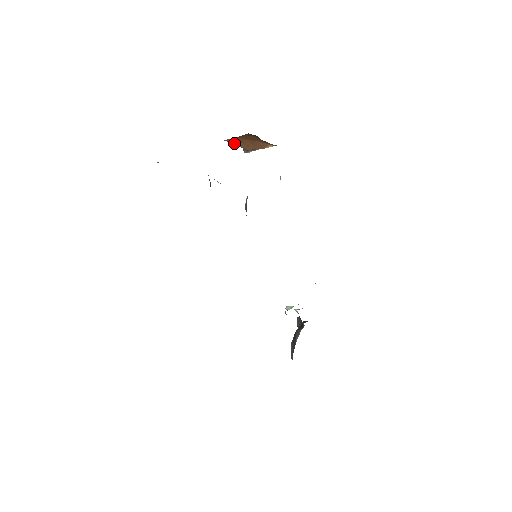
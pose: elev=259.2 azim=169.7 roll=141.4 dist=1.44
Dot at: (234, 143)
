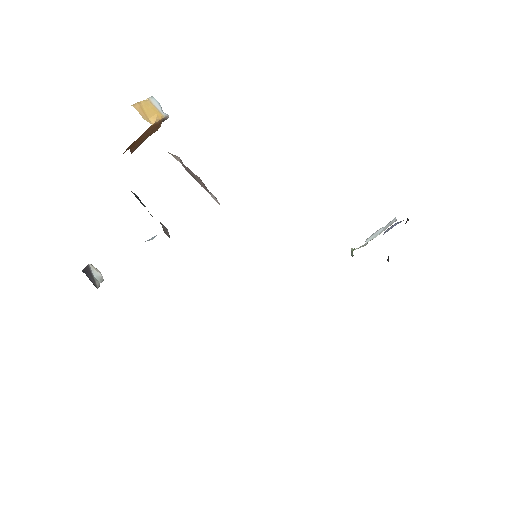
Dot at: (141, 143)
